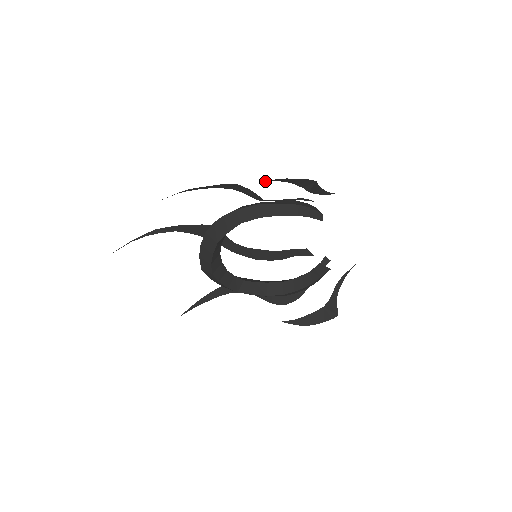
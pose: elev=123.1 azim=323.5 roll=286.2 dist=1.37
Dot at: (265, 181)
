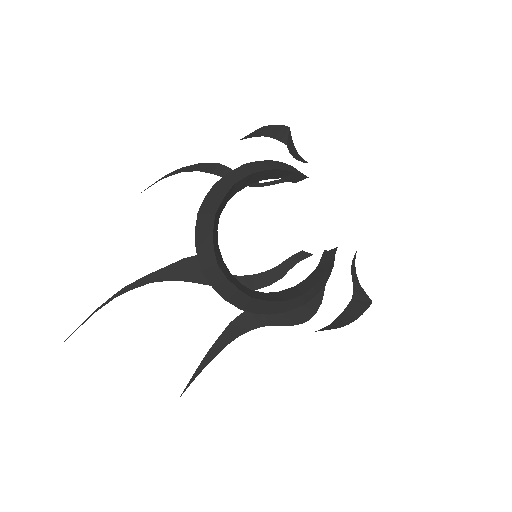
Dot at: (245, 137)
